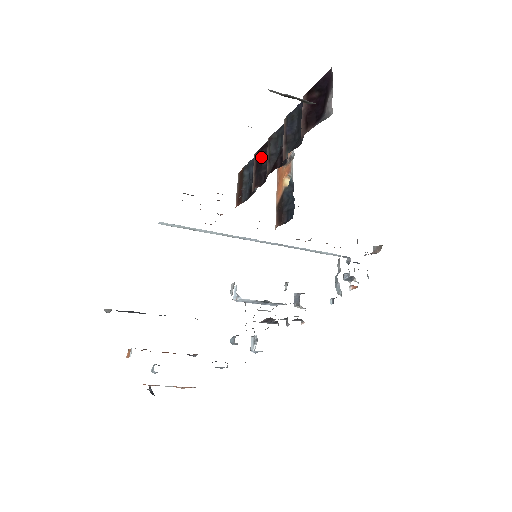
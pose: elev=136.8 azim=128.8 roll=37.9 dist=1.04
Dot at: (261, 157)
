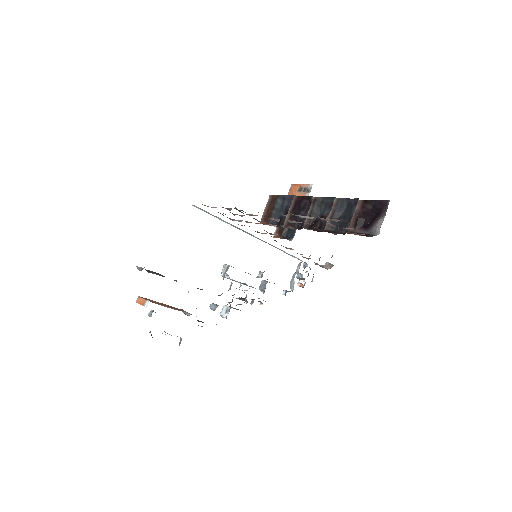
Dot at: (301, 204)
